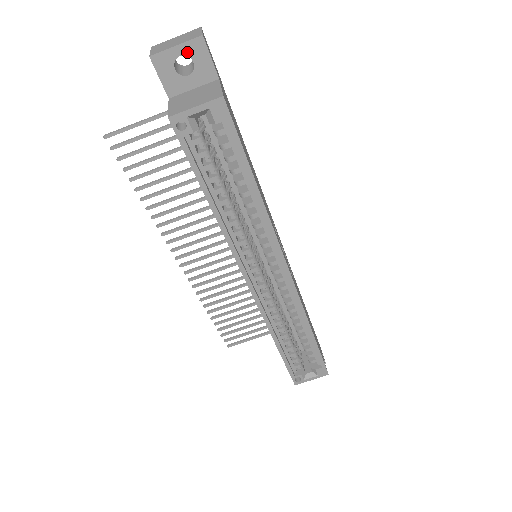
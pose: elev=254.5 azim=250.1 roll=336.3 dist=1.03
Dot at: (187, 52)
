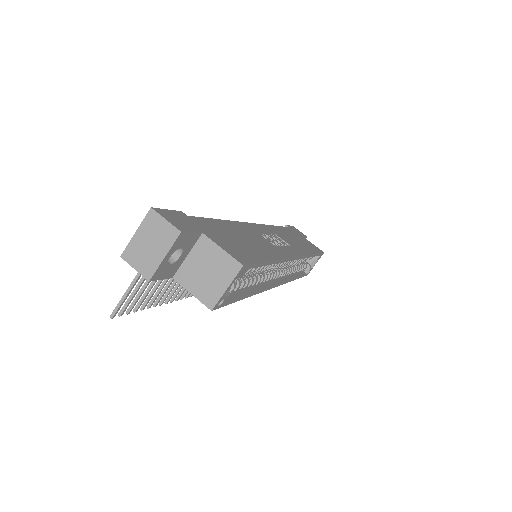
Dot at: (174, 250)
